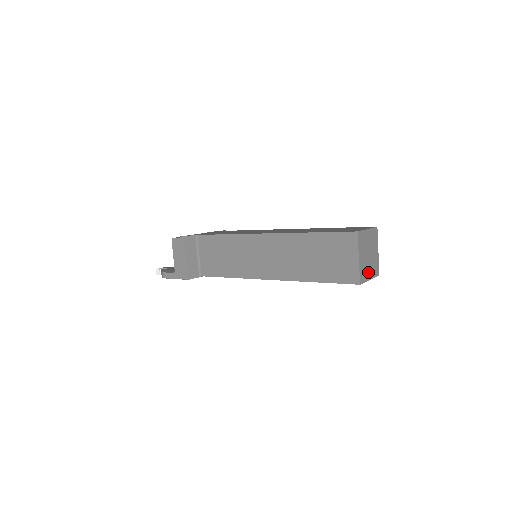
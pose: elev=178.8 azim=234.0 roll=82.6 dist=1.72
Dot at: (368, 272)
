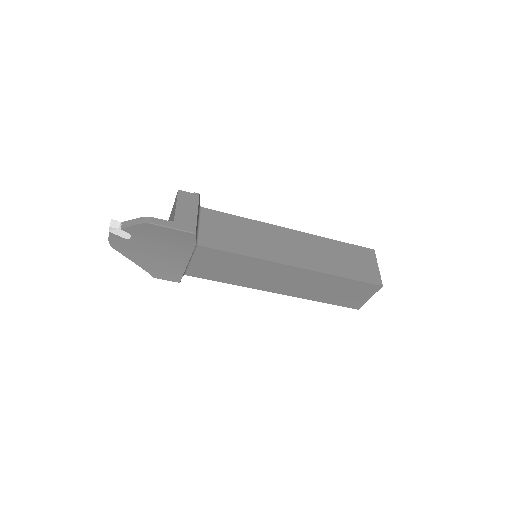
Dot at: occluded
